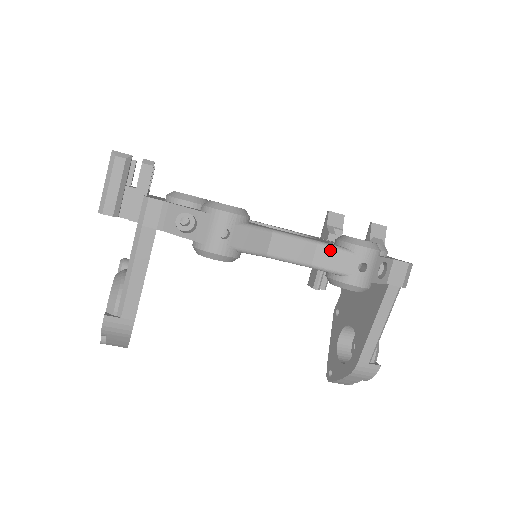
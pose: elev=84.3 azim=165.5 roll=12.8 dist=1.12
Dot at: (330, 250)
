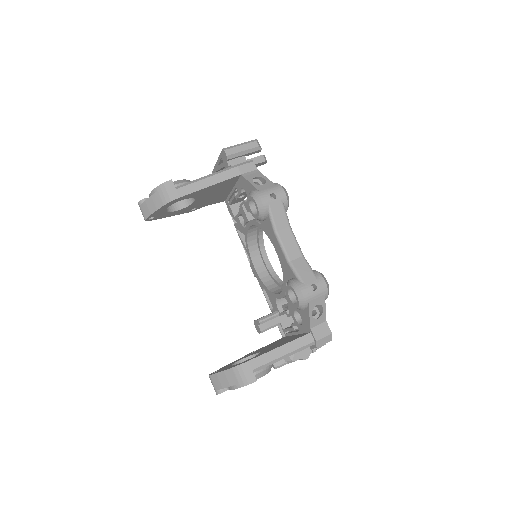
Dot at: (306, 264)
